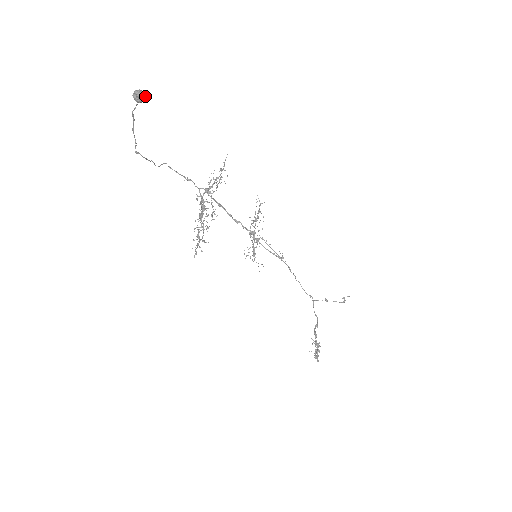
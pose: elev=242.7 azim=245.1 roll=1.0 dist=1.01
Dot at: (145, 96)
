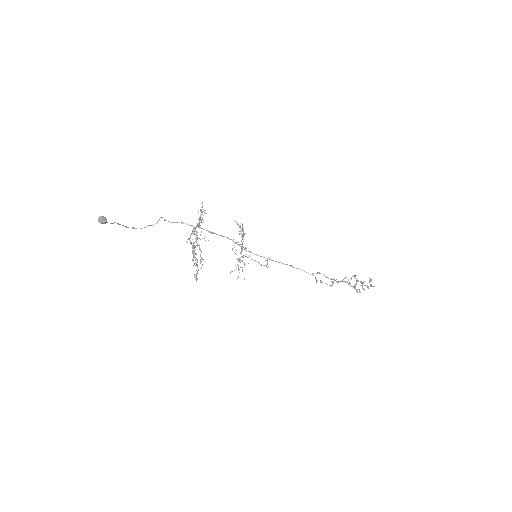
Dot at: (105, 221)
